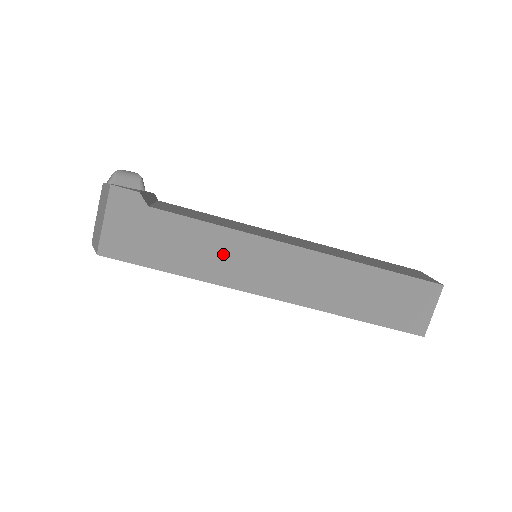
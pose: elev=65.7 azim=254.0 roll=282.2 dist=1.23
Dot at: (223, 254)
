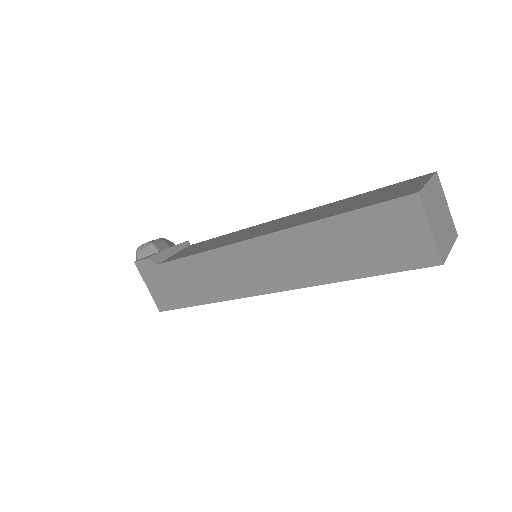
Dot at: (215, 274)
